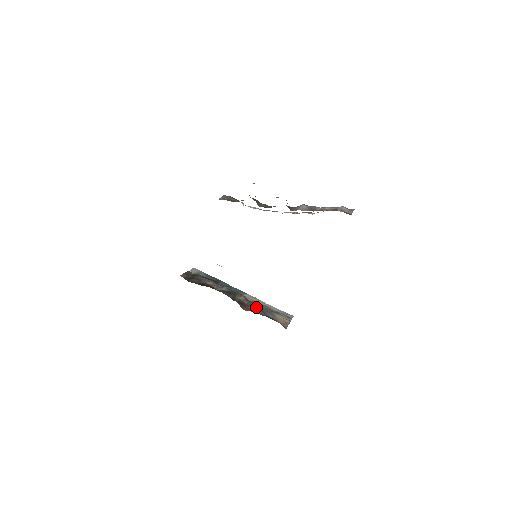
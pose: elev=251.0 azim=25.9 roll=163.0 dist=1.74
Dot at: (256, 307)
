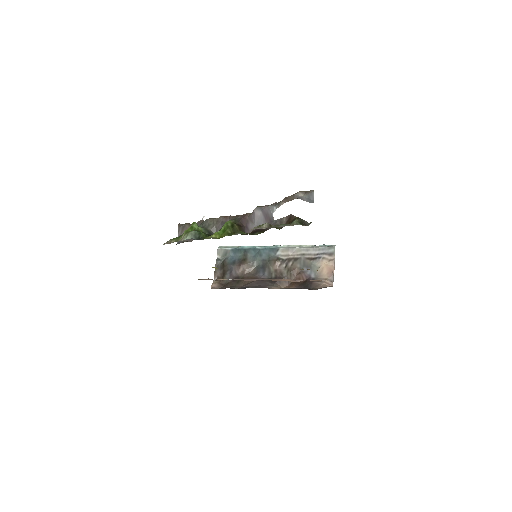
Dot at: (294, 269)
